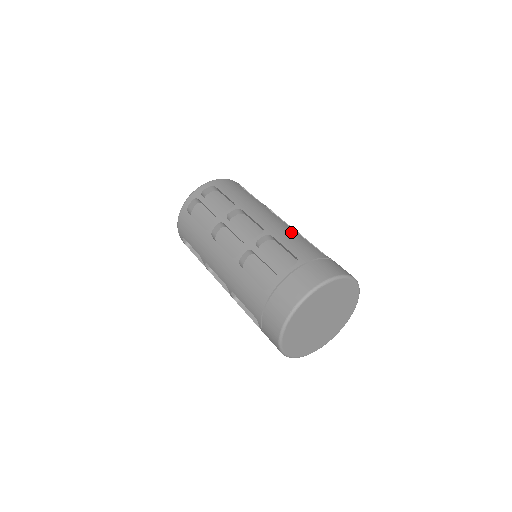
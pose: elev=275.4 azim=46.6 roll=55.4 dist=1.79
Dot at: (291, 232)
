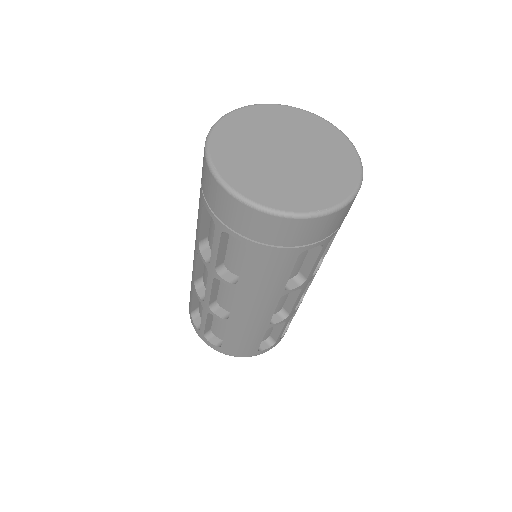
Dot at: occluded
